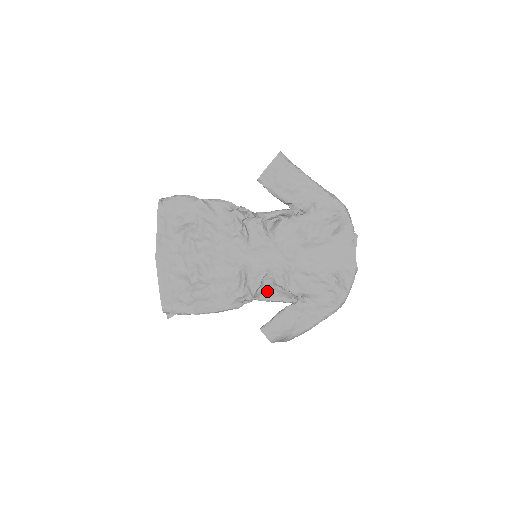
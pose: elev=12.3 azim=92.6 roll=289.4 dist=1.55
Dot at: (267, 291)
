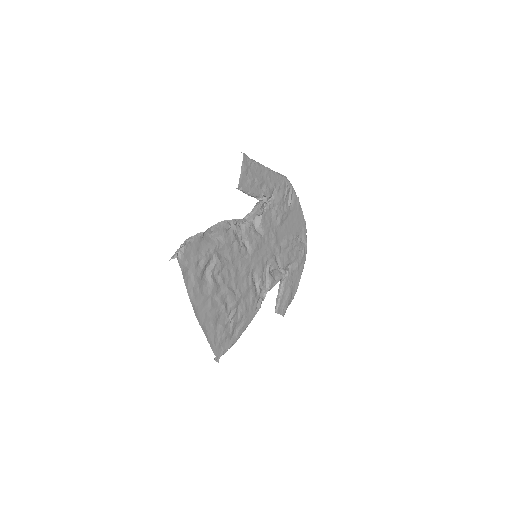
Dot at: (271, 279)
